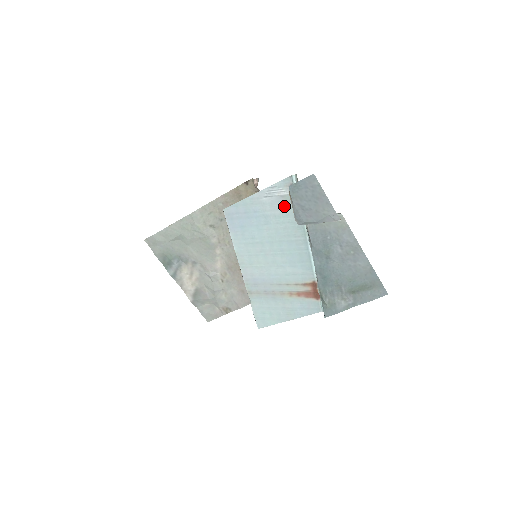
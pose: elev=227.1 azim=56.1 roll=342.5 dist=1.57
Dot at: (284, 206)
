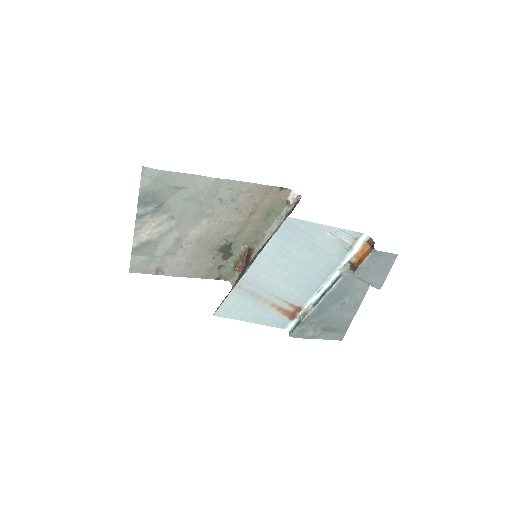
Dot at: (336, 248)
